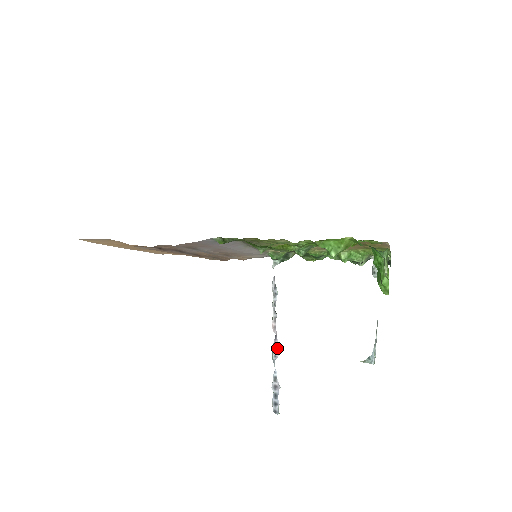
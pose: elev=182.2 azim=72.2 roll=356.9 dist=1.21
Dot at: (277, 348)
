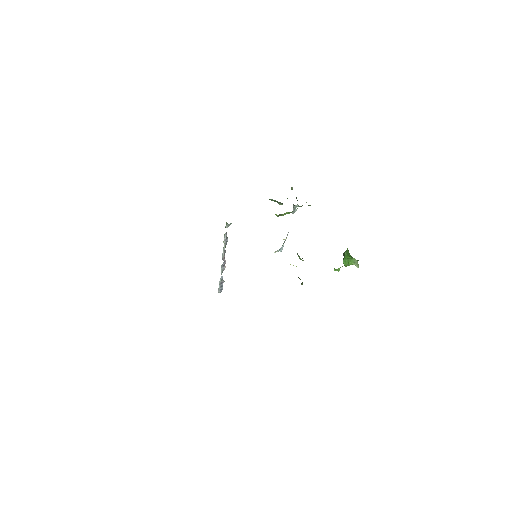
Dot at: (225, 267)
